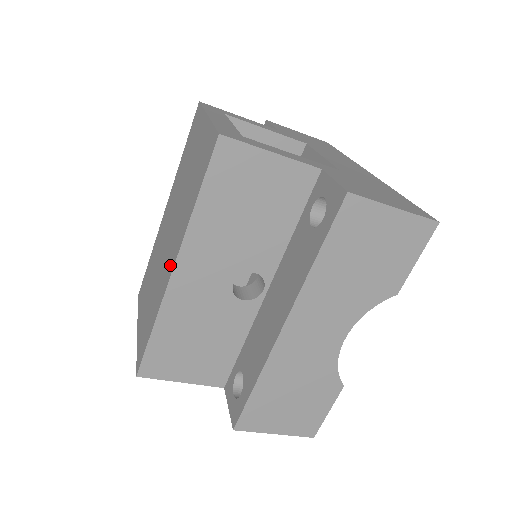
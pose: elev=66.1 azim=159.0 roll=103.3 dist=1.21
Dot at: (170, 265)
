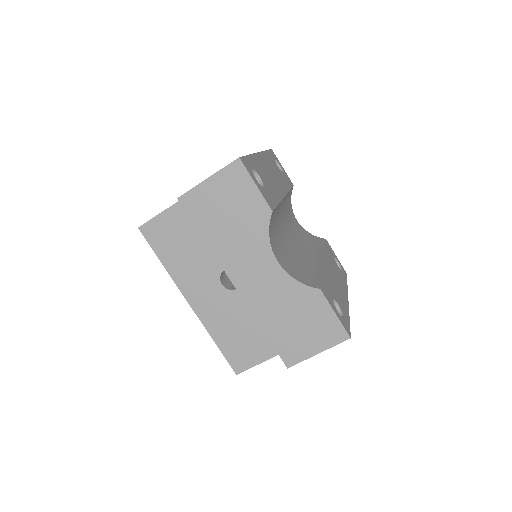
Dot at: occluded
